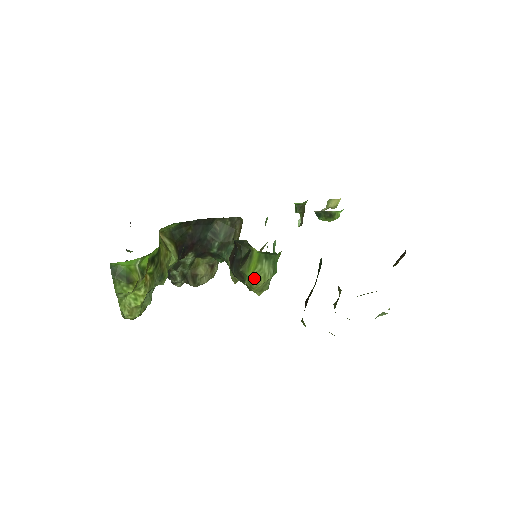
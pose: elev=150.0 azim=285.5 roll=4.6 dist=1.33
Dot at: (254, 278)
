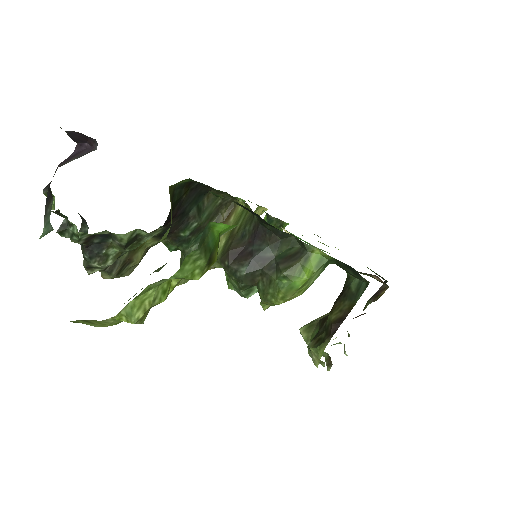
Dot at: (299, 287)
